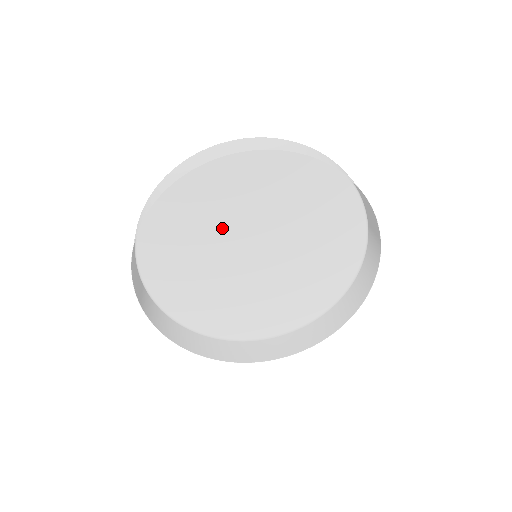
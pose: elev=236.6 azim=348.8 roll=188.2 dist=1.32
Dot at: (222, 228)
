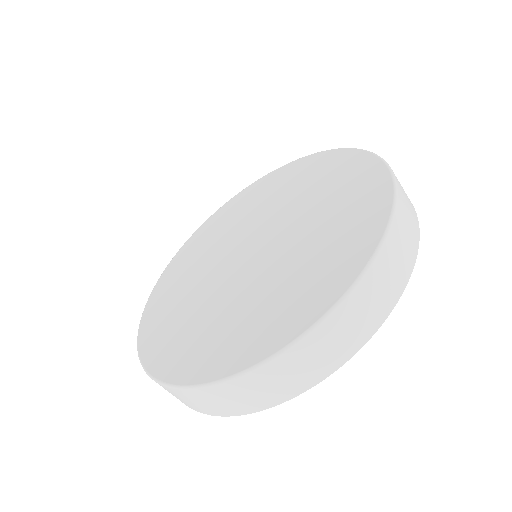
Dot at: (278, 264)
